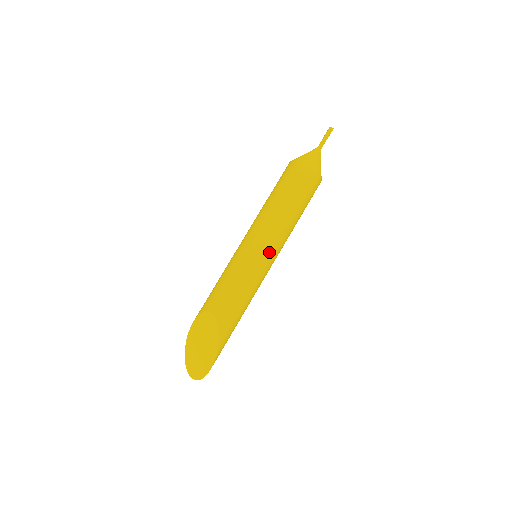
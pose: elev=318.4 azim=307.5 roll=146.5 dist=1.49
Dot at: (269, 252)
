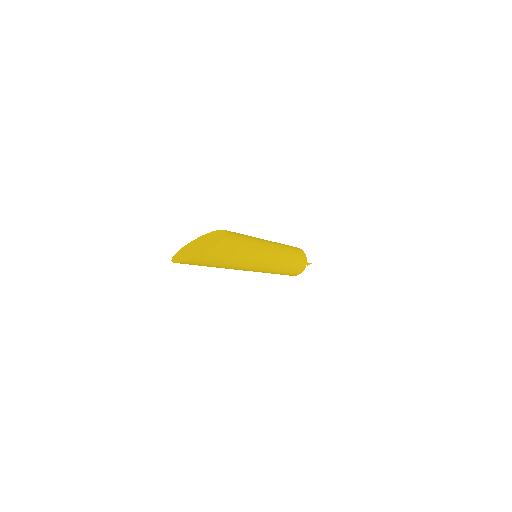
Dot at: (272, 246)
